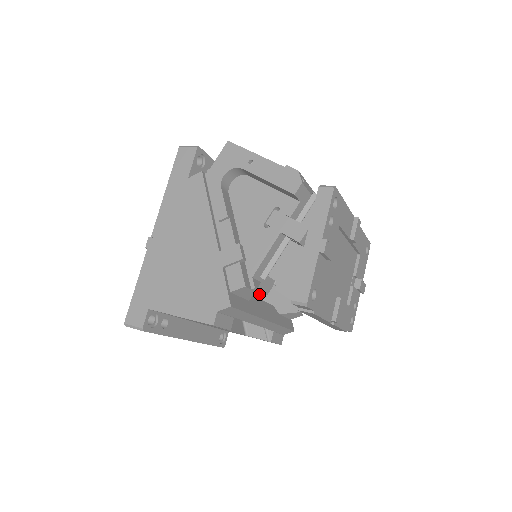
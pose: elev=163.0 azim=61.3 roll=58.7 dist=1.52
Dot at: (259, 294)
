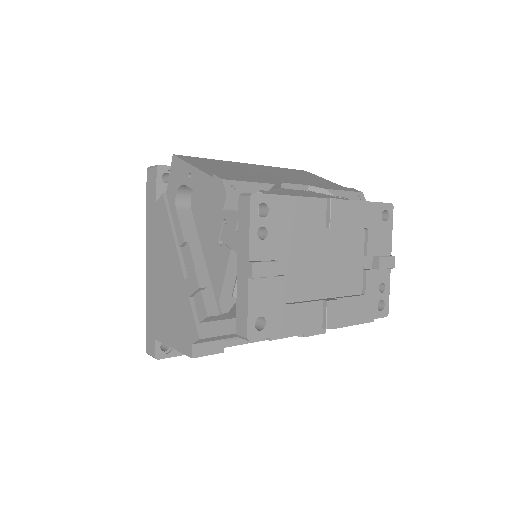
Dot at: occluded
